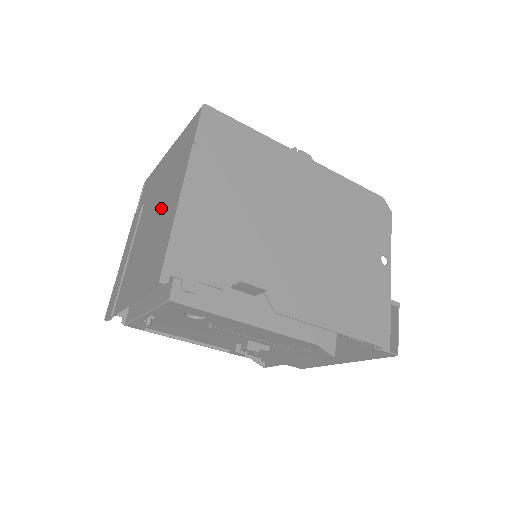
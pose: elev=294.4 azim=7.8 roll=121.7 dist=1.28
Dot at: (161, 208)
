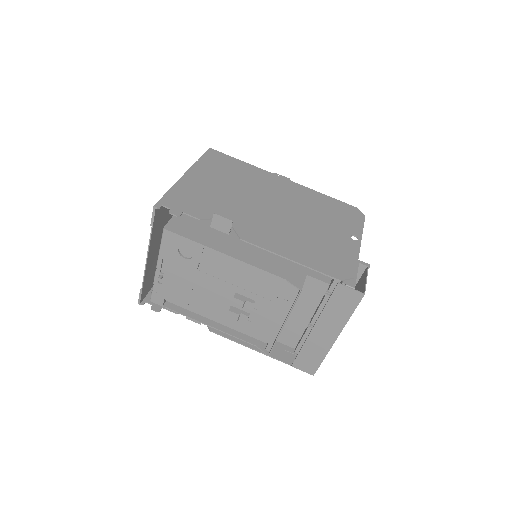
Dot at: occluded
